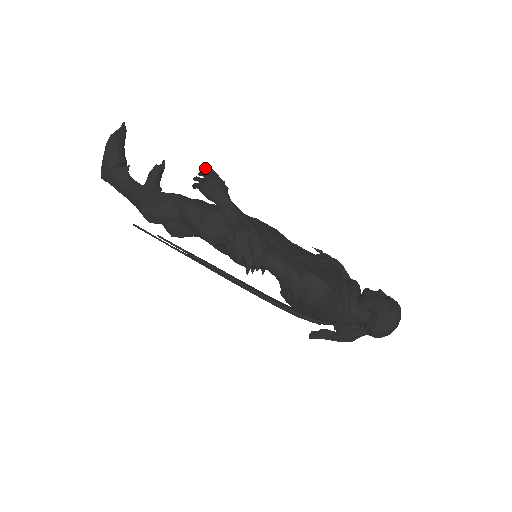
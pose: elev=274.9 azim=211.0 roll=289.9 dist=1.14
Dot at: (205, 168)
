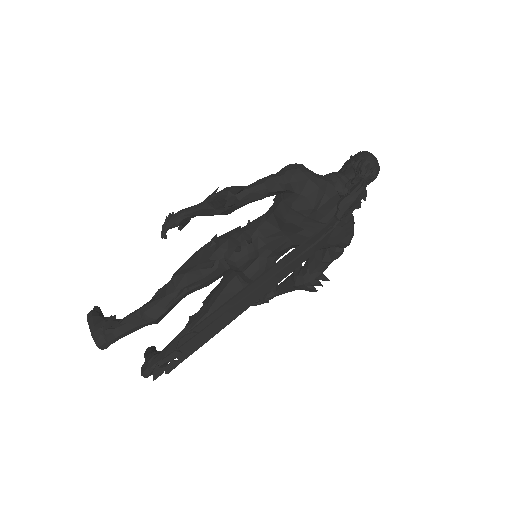
Dot at: occluded
